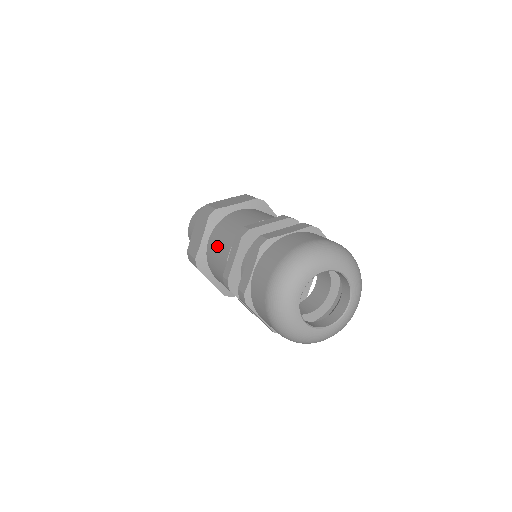
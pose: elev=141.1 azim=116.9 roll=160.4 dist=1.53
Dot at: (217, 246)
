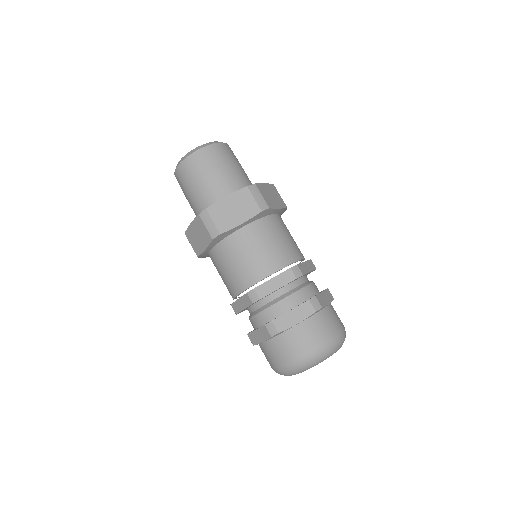
Dot at: (223, 271)
